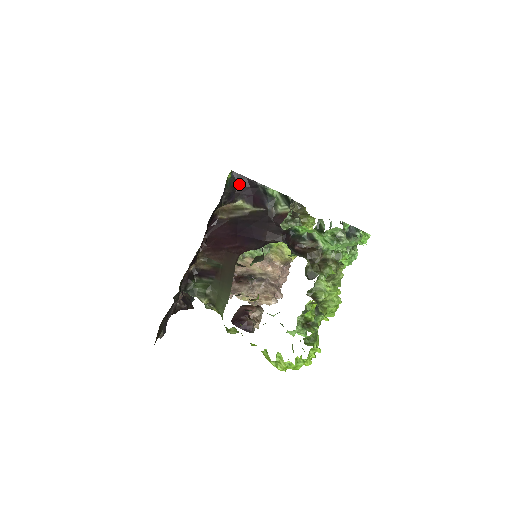
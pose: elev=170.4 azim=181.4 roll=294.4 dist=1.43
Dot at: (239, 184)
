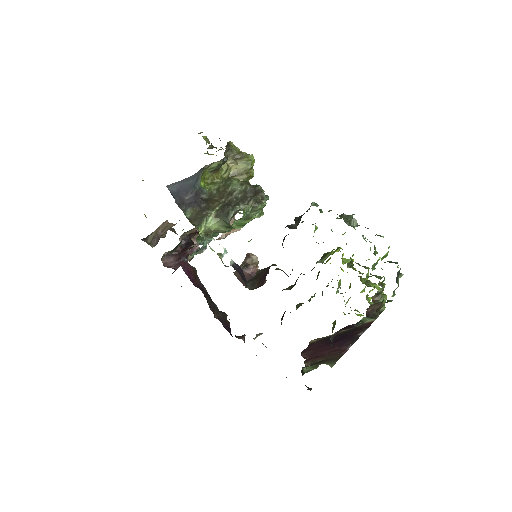
Dot at: occluded
